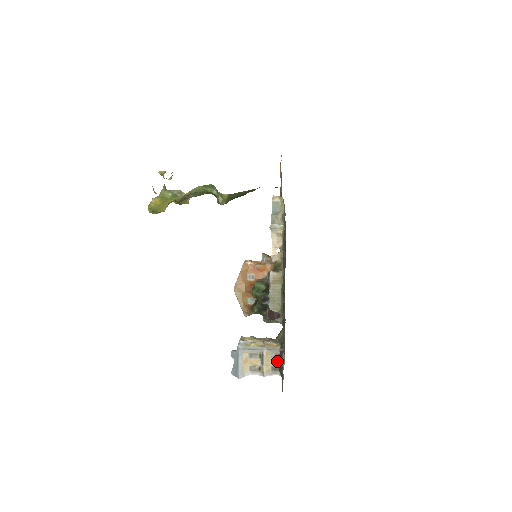
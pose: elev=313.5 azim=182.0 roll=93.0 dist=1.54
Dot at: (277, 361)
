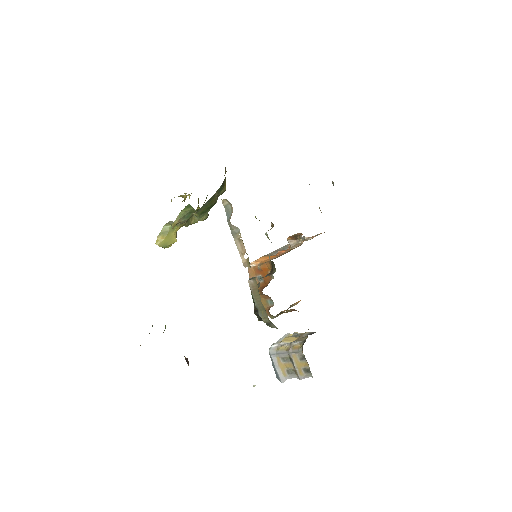
Dot at: (306, 363)
